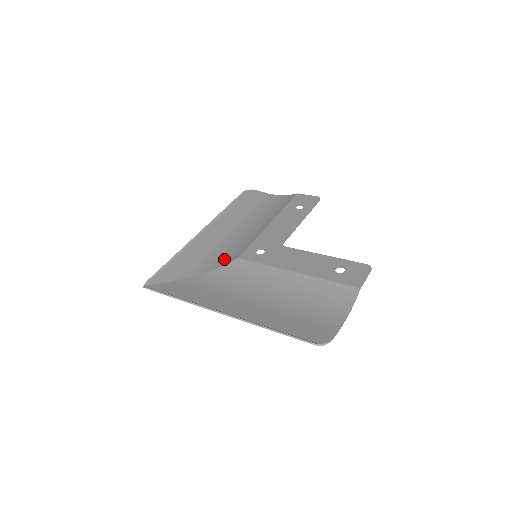
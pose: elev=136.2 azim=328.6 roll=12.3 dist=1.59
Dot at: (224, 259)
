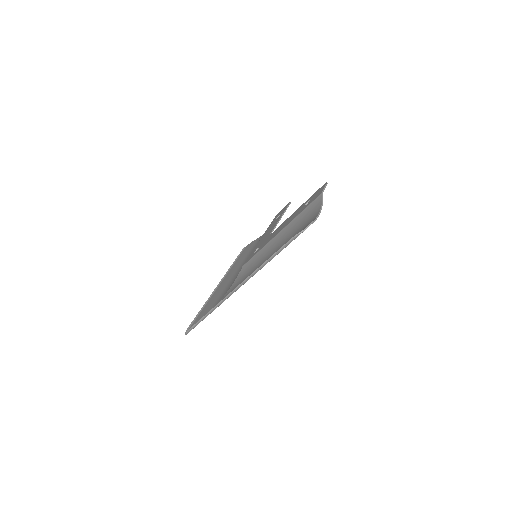
Dot at: occluded
